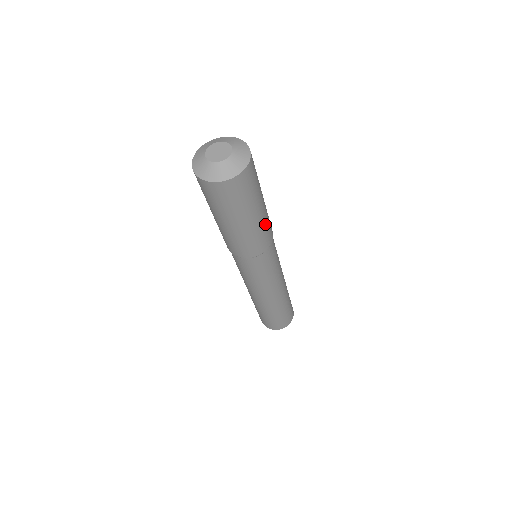
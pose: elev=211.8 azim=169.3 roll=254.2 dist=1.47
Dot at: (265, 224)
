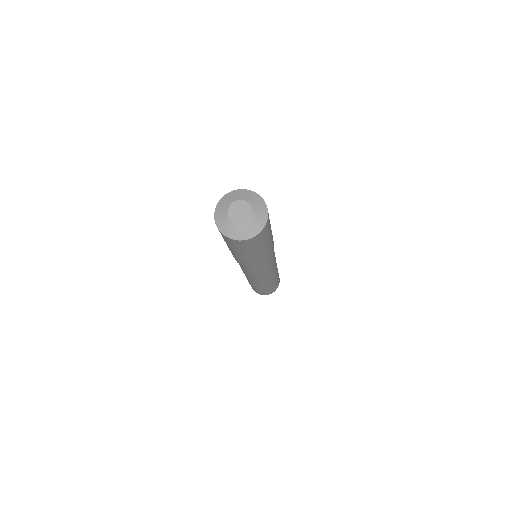
Dot at: (256, 261)
